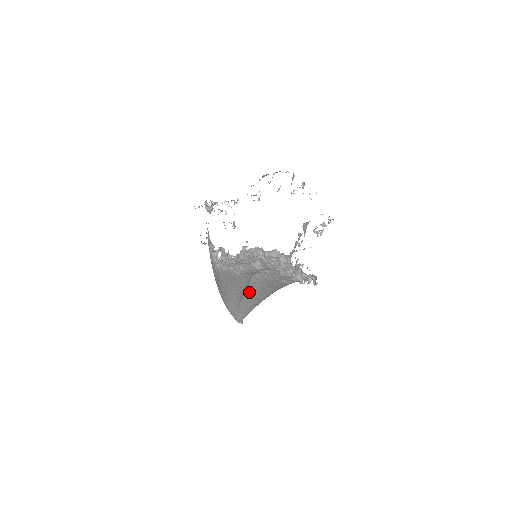
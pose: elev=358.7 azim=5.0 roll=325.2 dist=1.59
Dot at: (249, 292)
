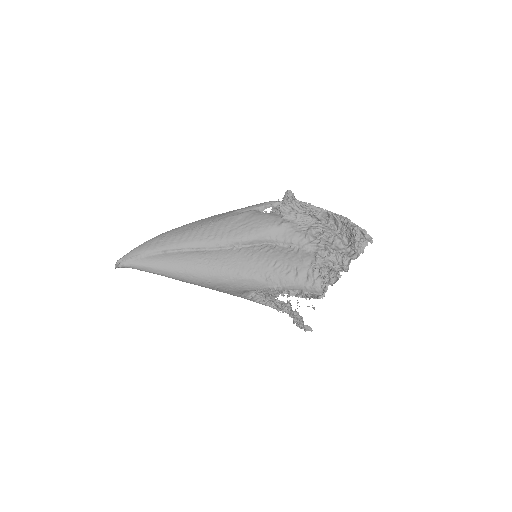
Dot at: (220, 251)
